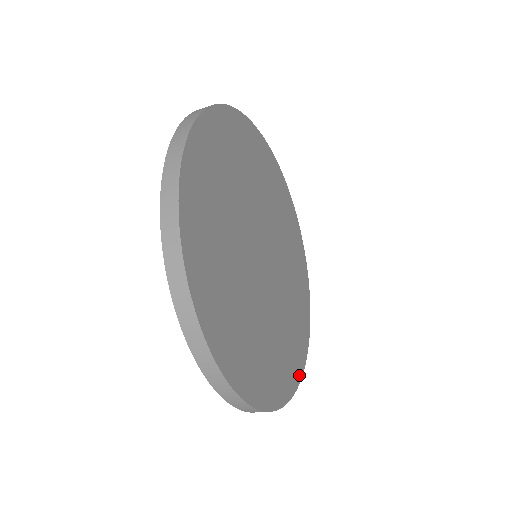
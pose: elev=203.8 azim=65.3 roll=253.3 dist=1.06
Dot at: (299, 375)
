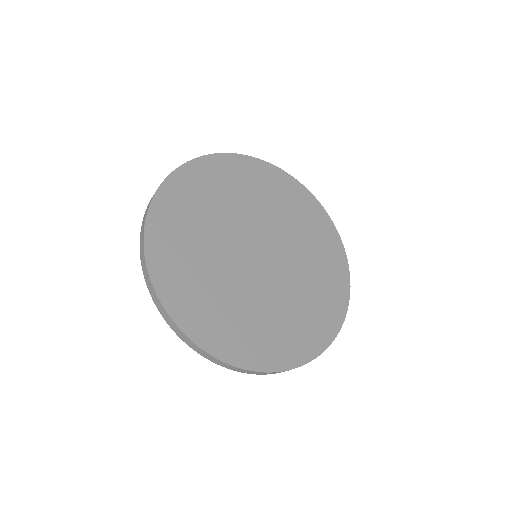
Dot at: (232, 359)
